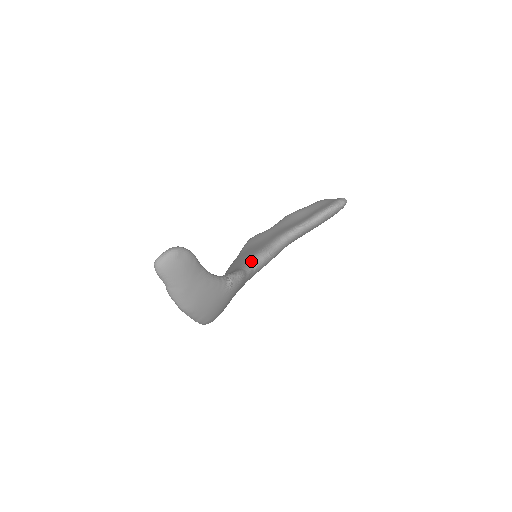
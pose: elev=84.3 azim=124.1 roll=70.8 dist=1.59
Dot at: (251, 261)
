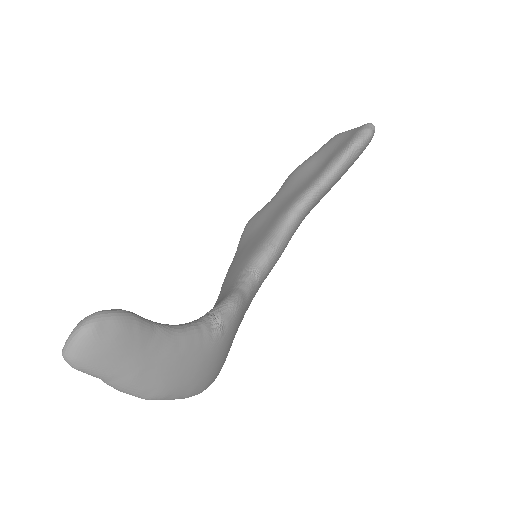
Dot at: (249, 269)
